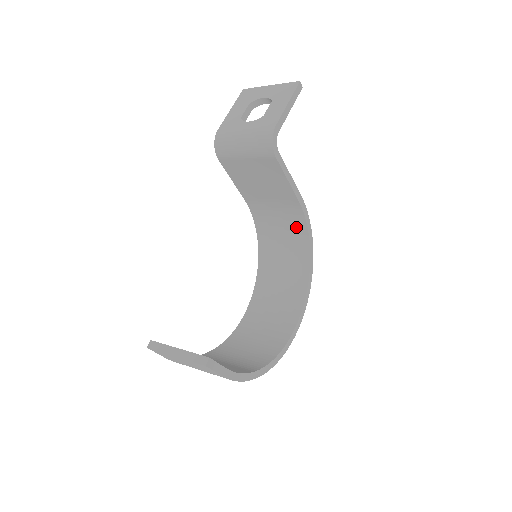
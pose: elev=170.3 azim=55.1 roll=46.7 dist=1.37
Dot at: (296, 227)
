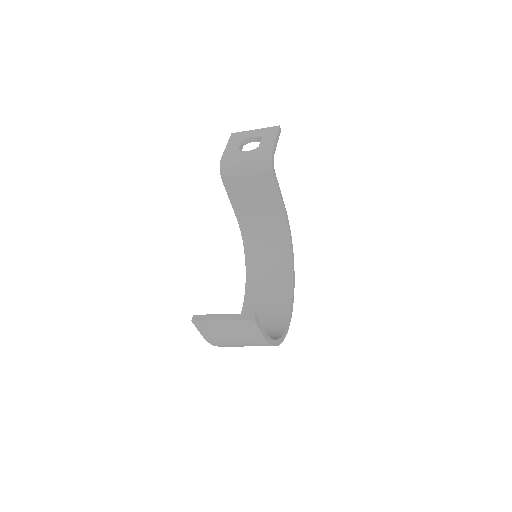
Dot at: (280, 236)
